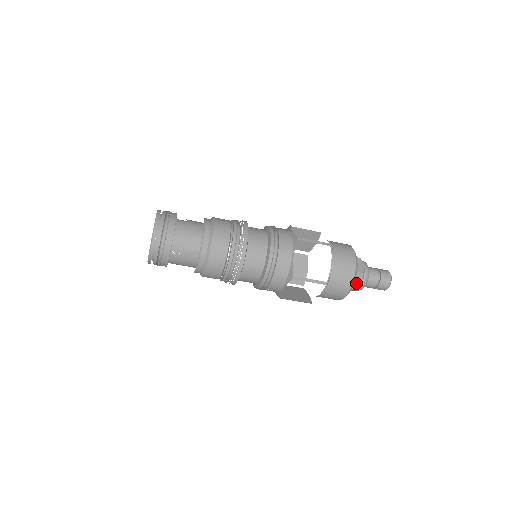
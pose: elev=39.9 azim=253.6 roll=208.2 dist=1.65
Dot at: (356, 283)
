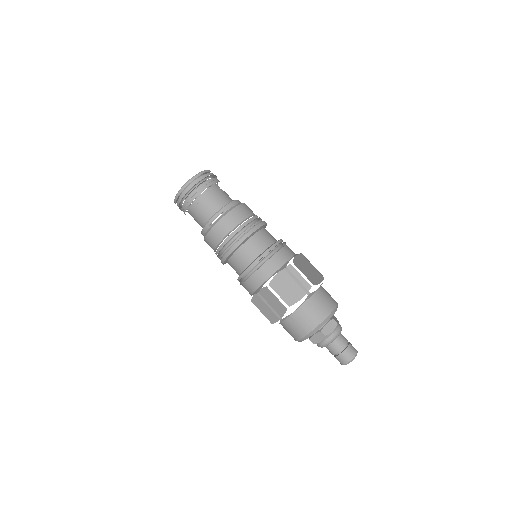
Dot at: (335, 319)
